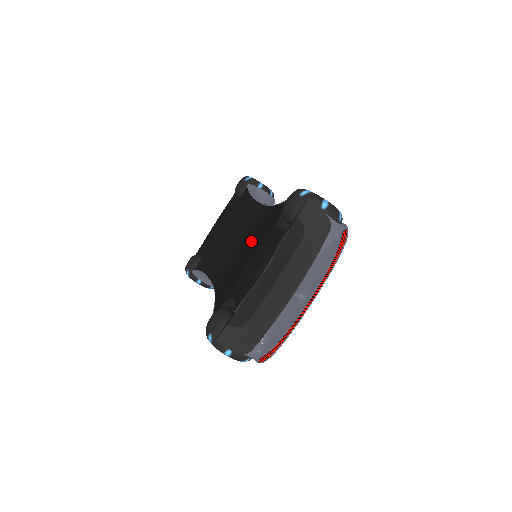
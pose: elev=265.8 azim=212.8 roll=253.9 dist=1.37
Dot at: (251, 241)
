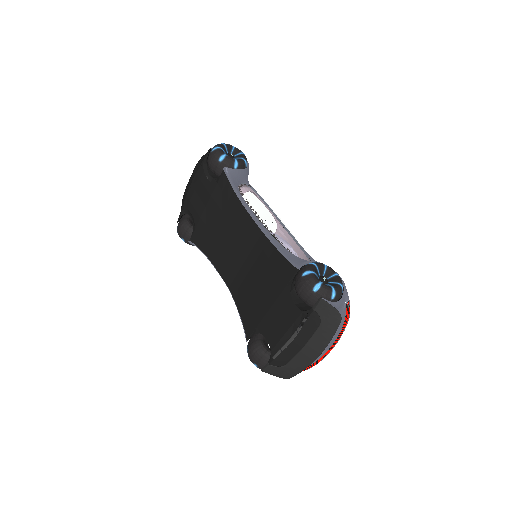
Dot at: (260, 273)
